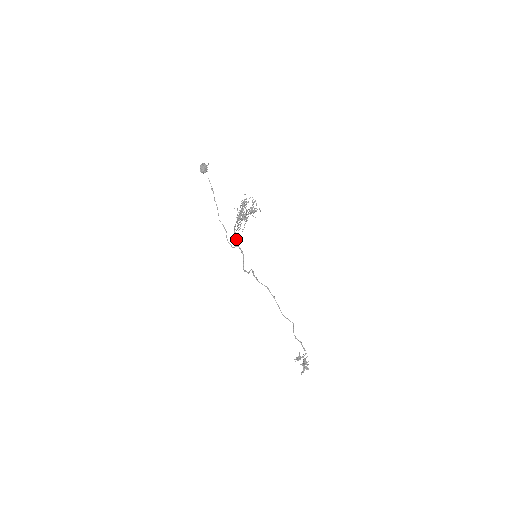
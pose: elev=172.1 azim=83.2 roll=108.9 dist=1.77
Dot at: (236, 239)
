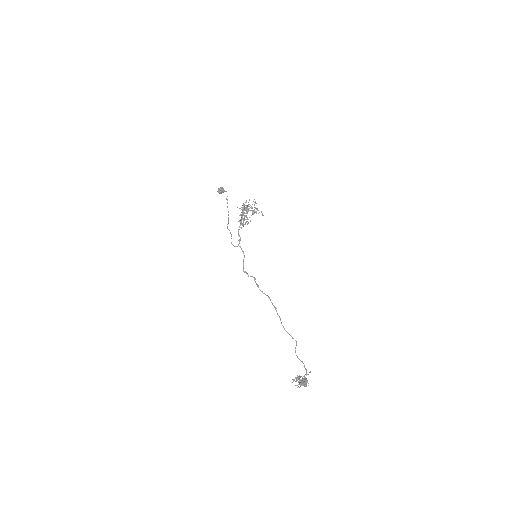
Dot at: (239, 240)
